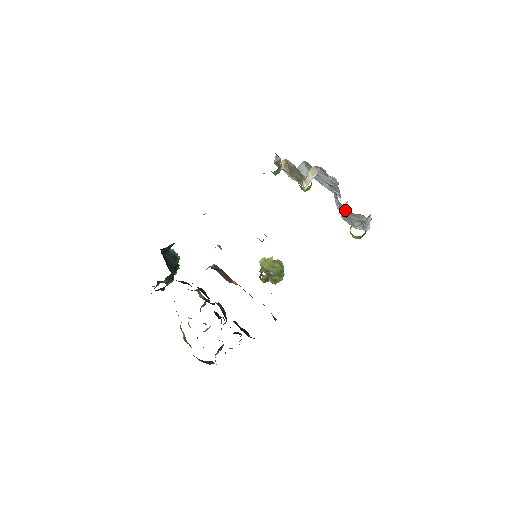
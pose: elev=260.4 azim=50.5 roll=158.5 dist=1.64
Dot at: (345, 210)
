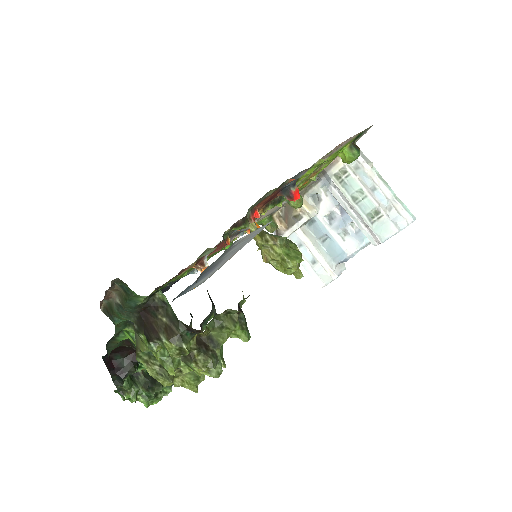
Dot at: (341, 178)
